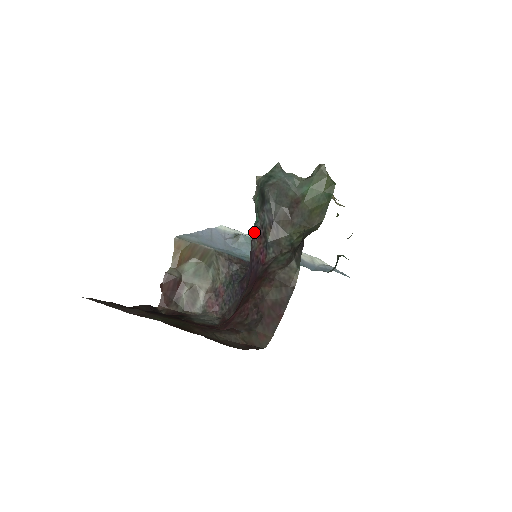
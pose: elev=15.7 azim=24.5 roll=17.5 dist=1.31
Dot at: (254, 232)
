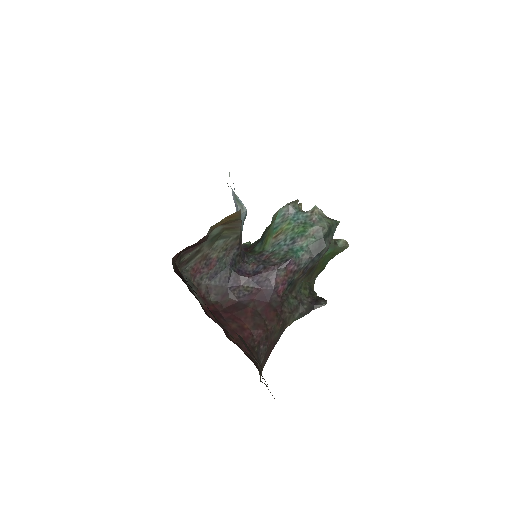
Dot at: (290, 263)
